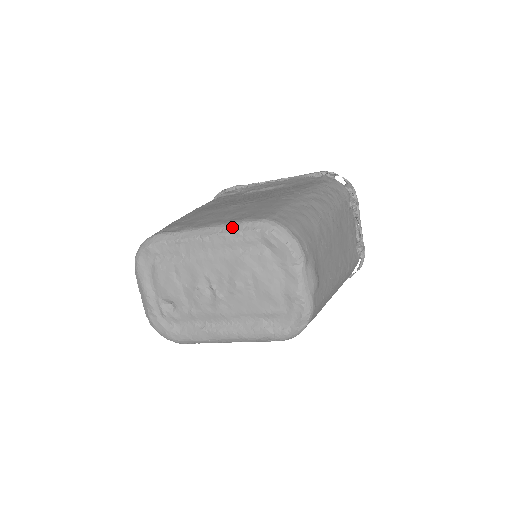
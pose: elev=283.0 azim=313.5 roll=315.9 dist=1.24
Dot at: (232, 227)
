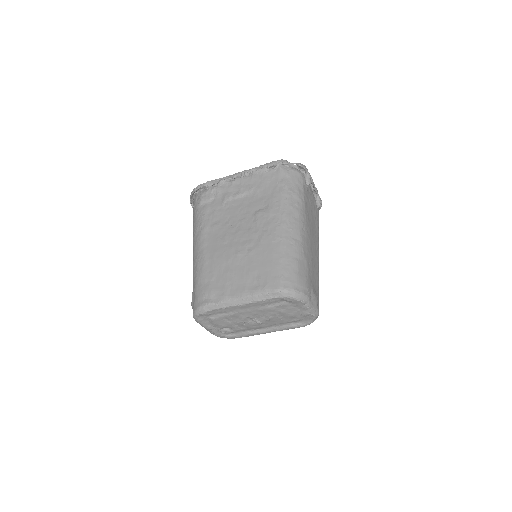
Dot at: (259, 297)
